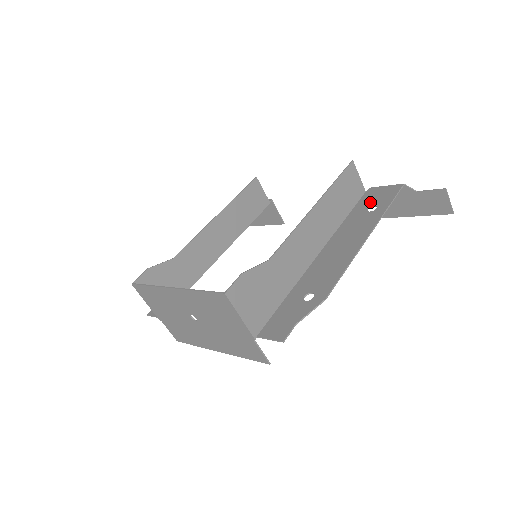
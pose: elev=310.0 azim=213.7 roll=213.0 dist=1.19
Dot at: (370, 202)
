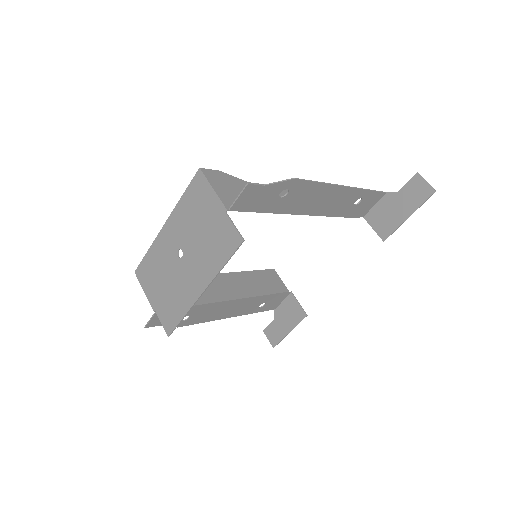
Dot at: (358, 206)
